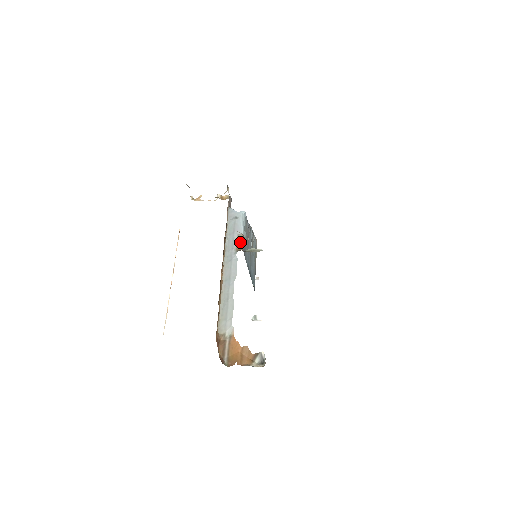
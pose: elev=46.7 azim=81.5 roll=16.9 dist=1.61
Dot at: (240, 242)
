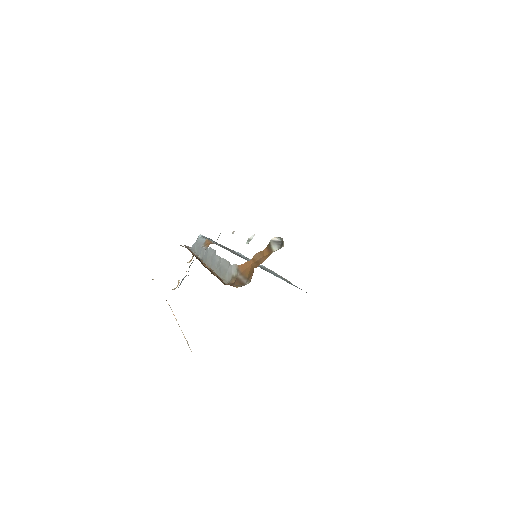
Dot at: (208, 244)
